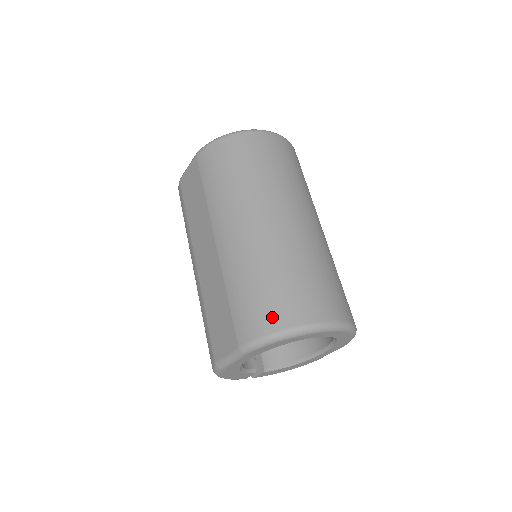
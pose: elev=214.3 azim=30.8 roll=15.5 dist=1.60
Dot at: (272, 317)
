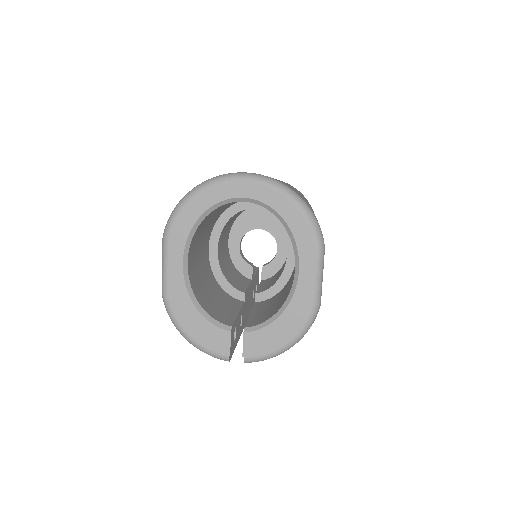
Dot at: occluded
